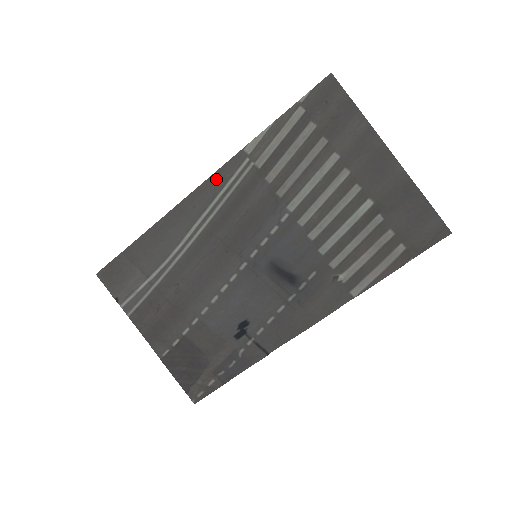
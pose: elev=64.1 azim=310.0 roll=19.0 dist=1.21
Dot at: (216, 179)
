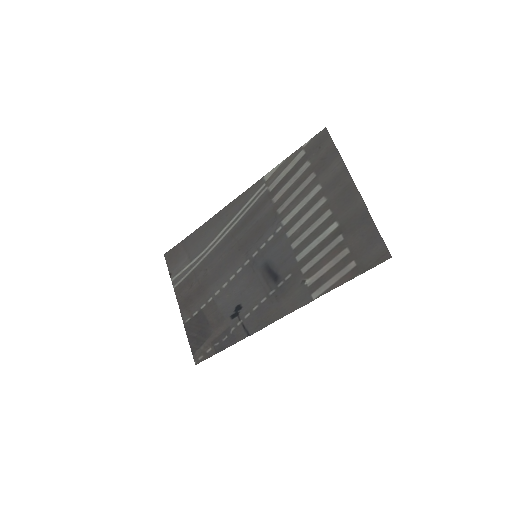
Dot at: (243, 197)
